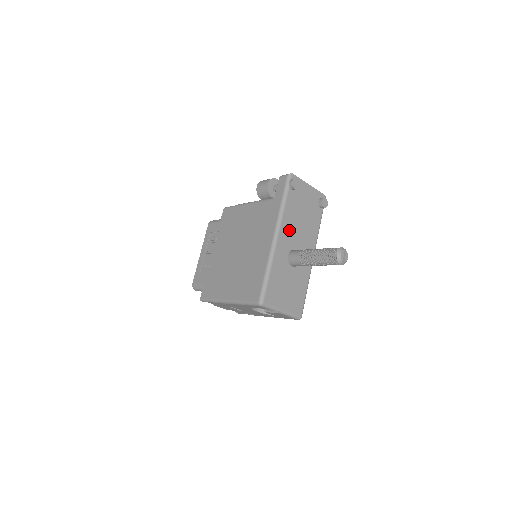
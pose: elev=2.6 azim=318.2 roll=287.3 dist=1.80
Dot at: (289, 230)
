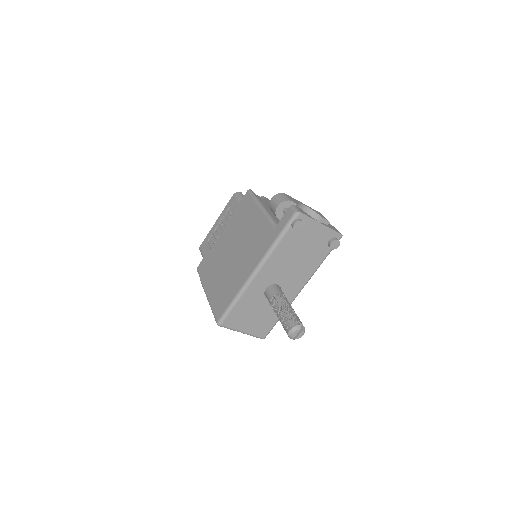
Dot at: (275, 267)
